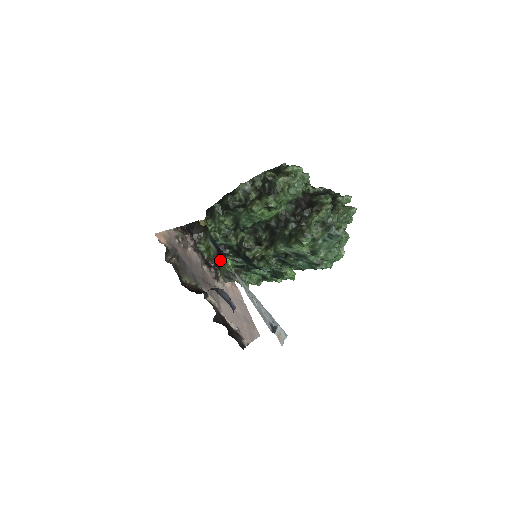
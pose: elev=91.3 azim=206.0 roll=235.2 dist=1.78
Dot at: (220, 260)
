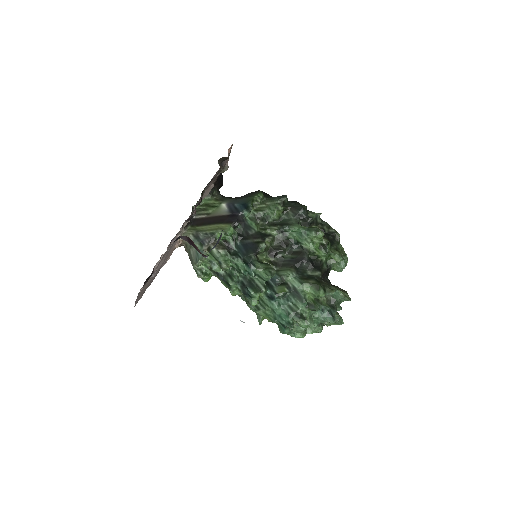
Dot at: (217, 222)
